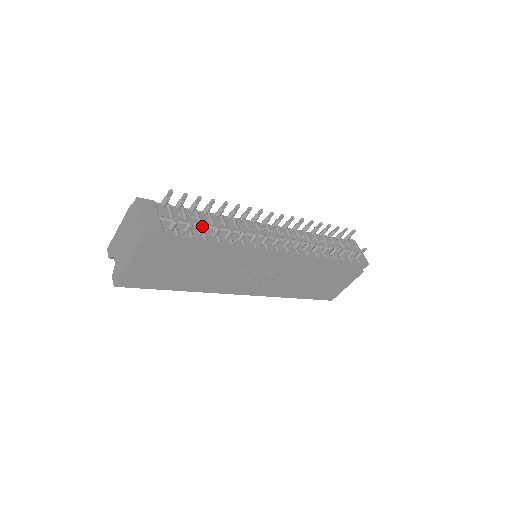
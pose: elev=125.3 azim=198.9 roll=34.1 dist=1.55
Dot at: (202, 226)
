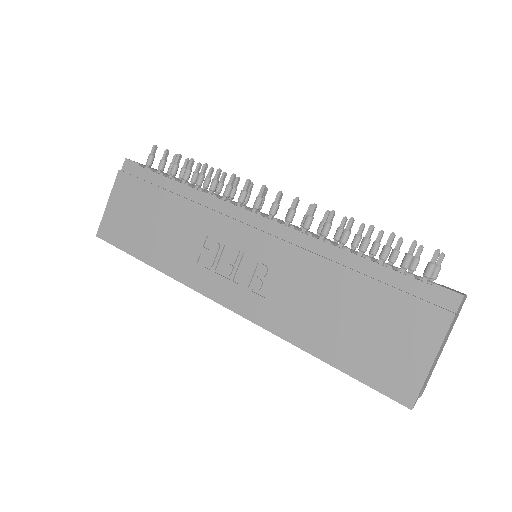
Dot at: (174, 164)
